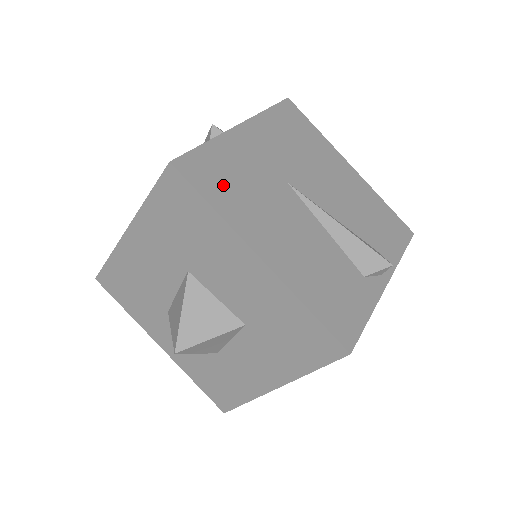
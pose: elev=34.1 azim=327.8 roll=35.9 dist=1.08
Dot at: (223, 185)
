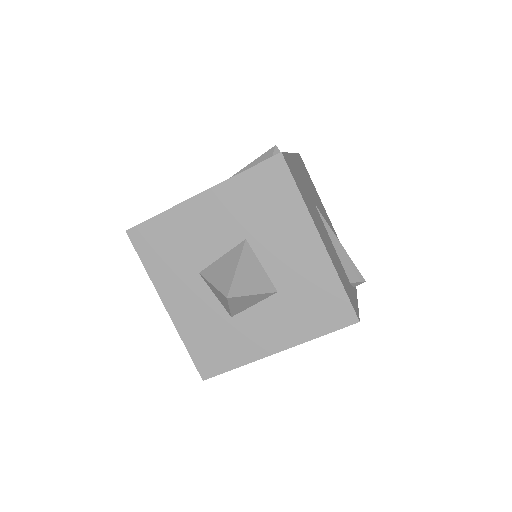
Dot at: (299, 184)
